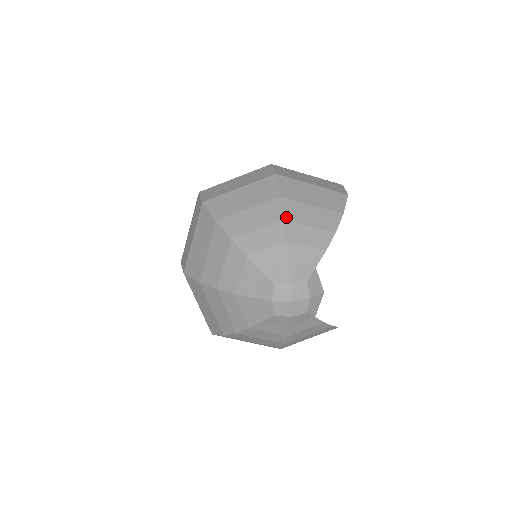
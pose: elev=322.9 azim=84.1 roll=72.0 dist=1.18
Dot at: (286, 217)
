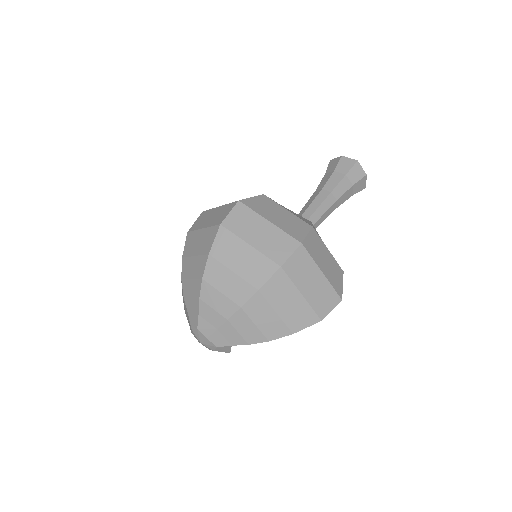
Dot at: (244, 307)
